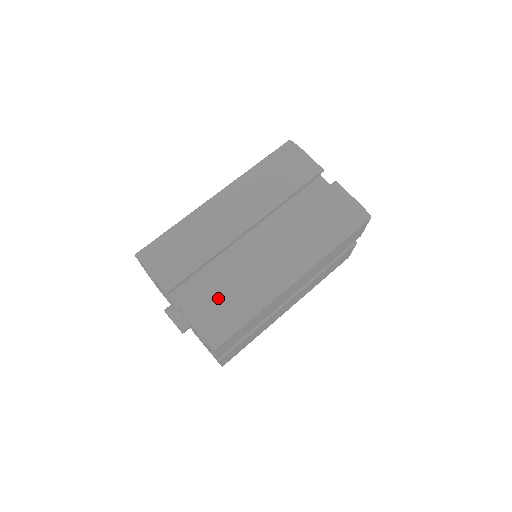
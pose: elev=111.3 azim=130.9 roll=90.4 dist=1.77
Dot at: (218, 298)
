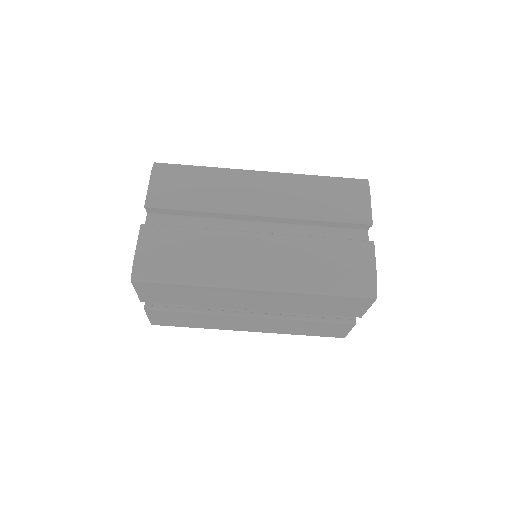
Dot at: (177, 244)
